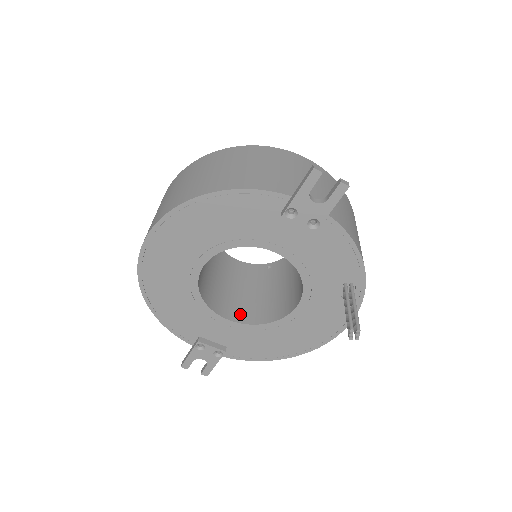
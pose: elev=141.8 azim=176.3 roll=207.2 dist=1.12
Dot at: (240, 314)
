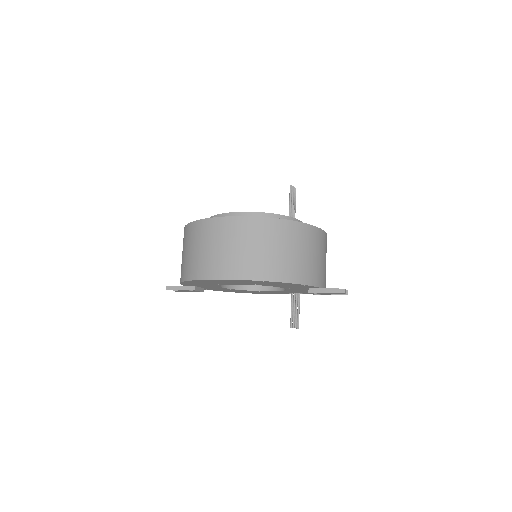
Dot at: occluded
